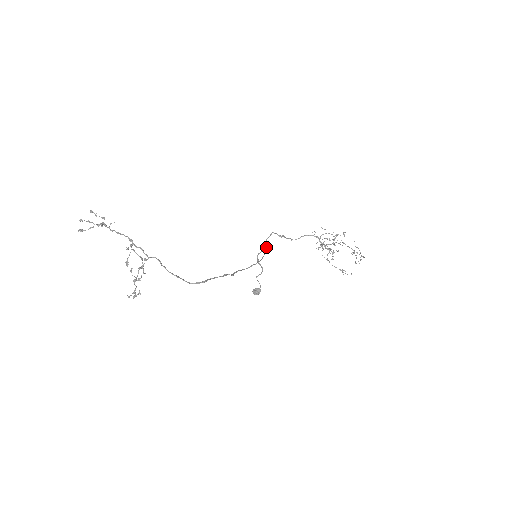
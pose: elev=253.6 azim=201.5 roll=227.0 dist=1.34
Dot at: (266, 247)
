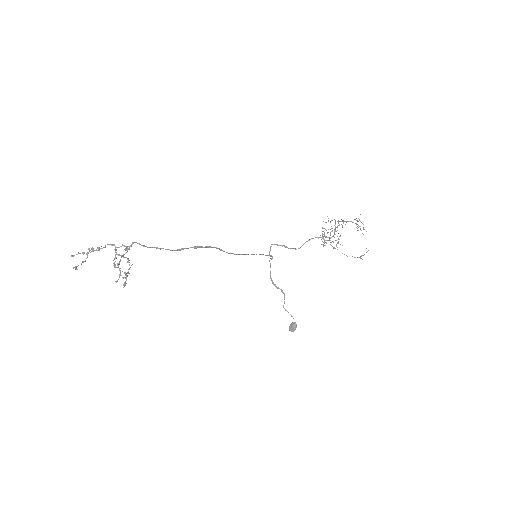
Dot at: (271, 259)
